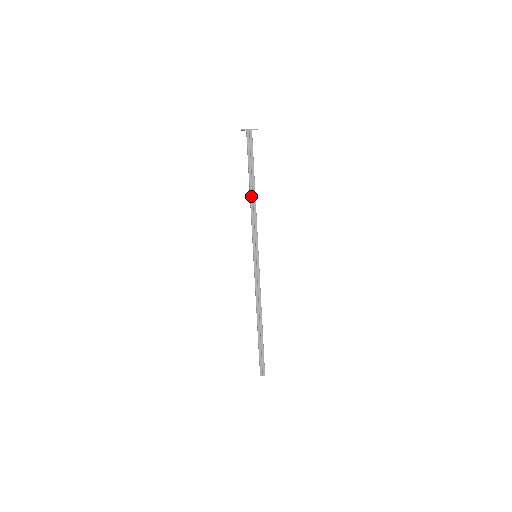
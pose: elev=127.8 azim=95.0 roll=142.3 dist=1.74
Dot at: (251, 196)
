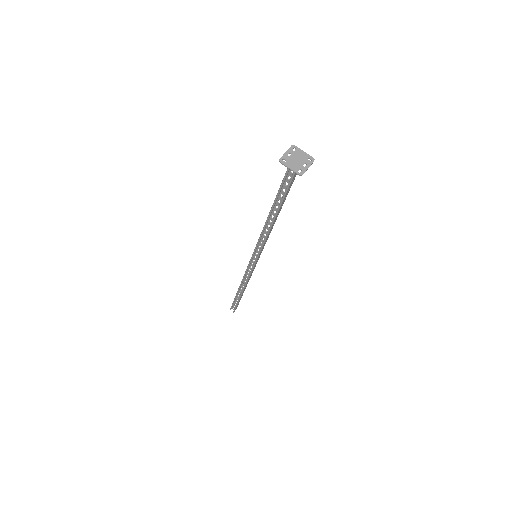
Dot at: (274, 221)
